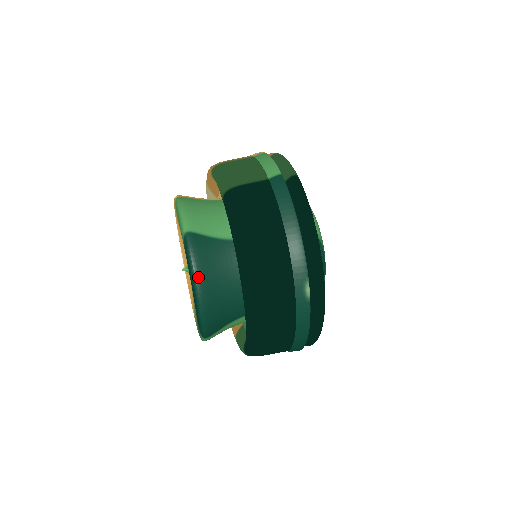
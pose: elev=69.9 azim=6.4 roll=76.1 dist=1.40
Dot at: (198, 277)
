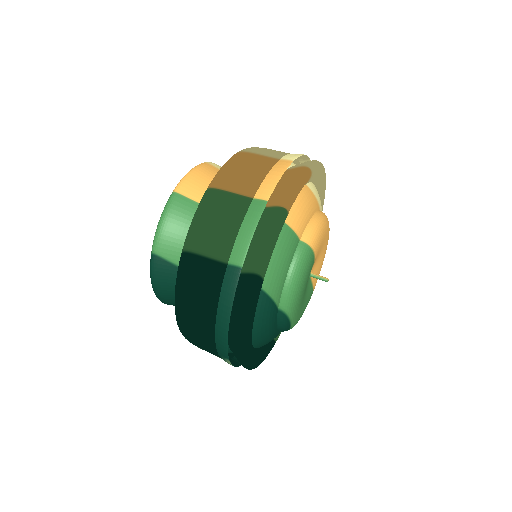
Dot at: (156, 290)
